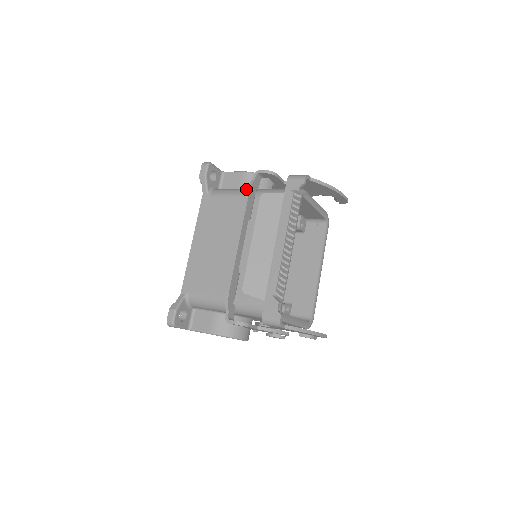
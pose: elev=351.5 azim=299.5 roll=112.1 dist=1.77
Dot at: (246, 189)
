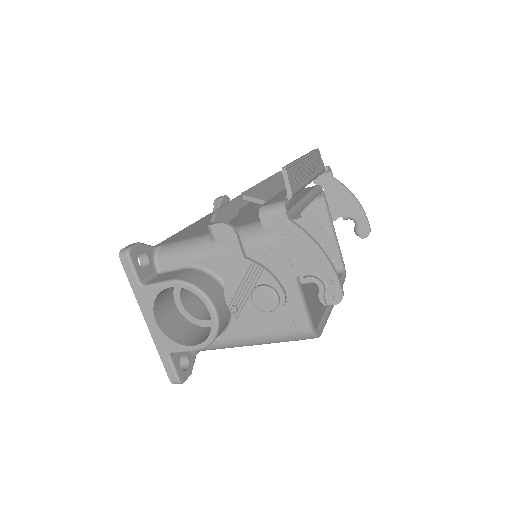
Dot at: occluded
